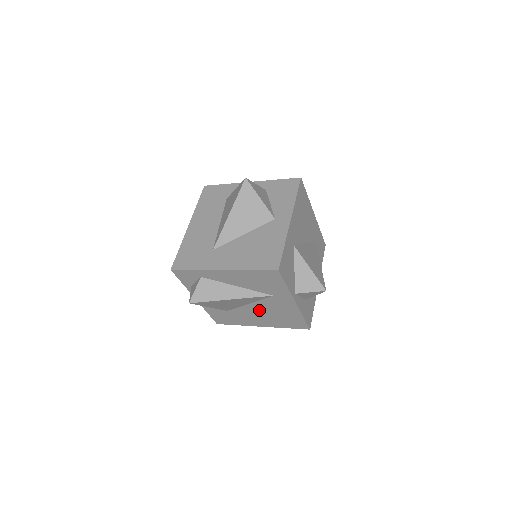
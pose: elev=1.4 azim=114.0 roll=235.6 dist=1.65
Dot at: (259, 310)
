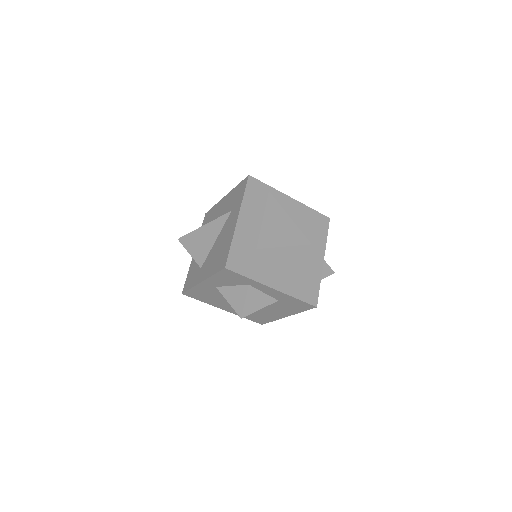
Dot at: (288, 260)
